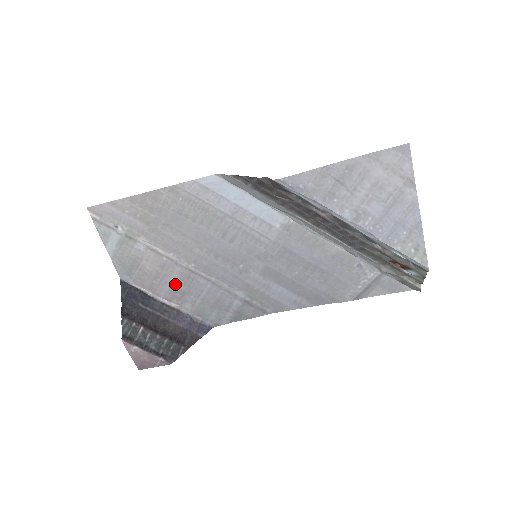
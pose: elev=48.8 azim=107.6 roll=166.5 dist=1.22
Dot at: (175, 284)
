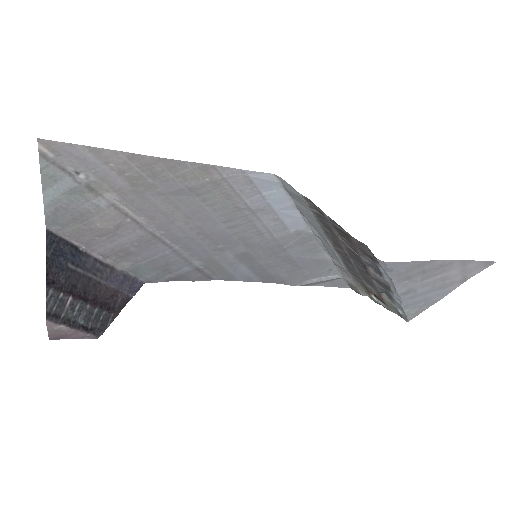
Dot at: (125, 244)
